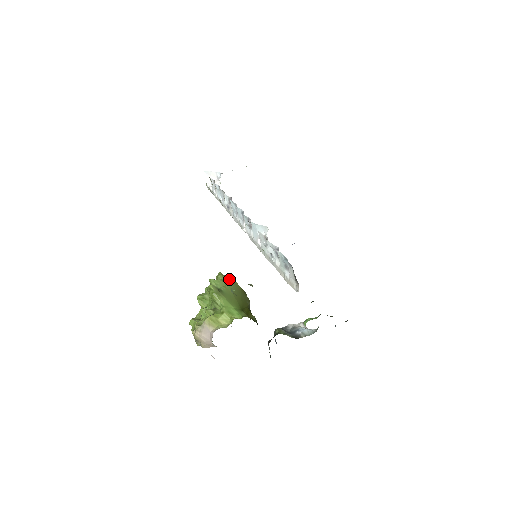
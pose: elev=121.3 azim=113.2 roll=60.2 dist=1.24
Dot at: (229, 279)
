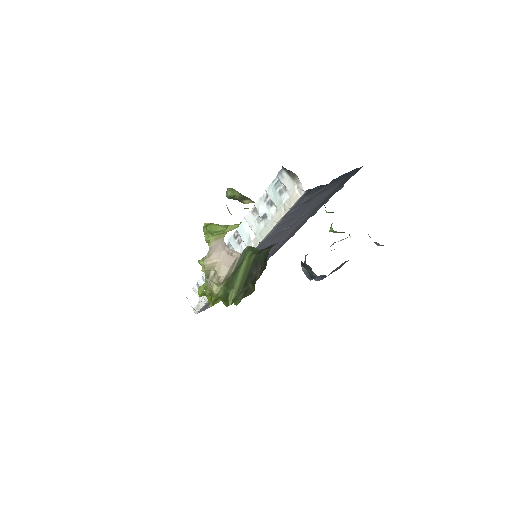
Dot at: occluded
